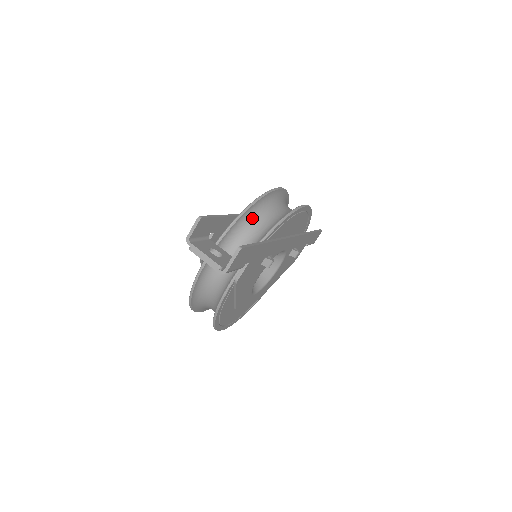
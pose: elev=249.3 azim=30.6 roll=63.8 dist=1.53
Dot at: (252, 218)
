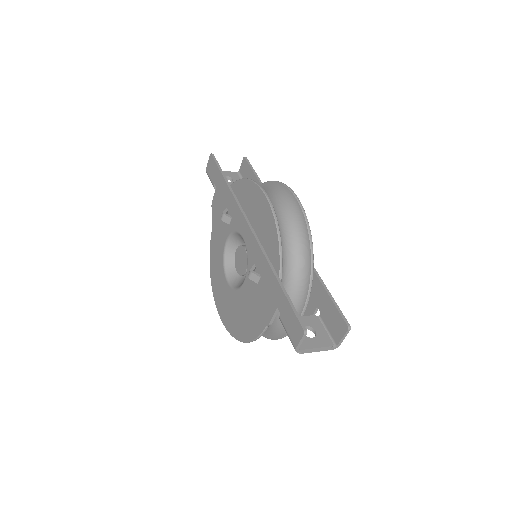
Dot at: occluded
